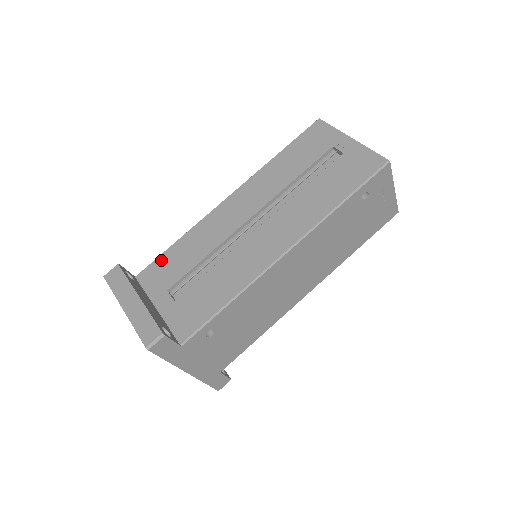
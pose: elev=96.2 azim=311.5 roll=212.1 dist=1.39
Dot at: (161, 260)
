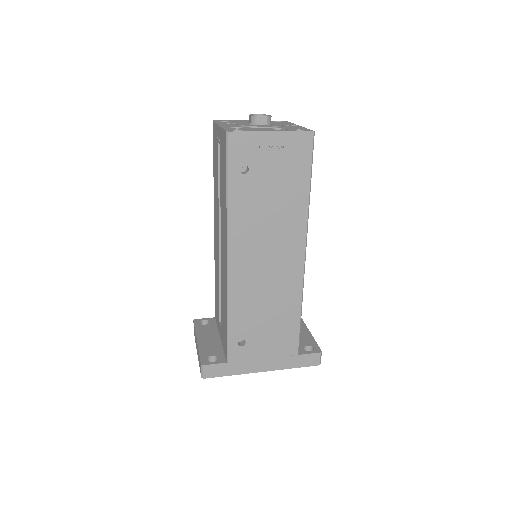
Dot at: (215, 299)
